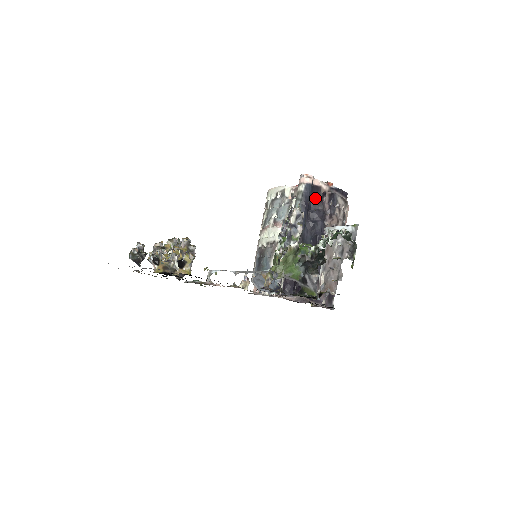
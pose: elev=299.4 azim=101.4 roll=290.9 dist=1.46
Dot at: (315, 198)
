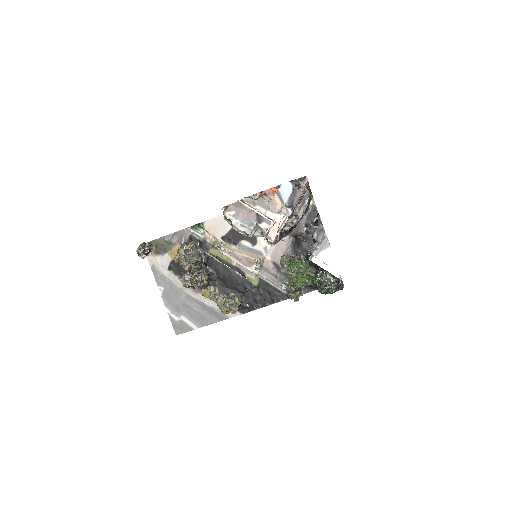
Dot at: (283, 228)
